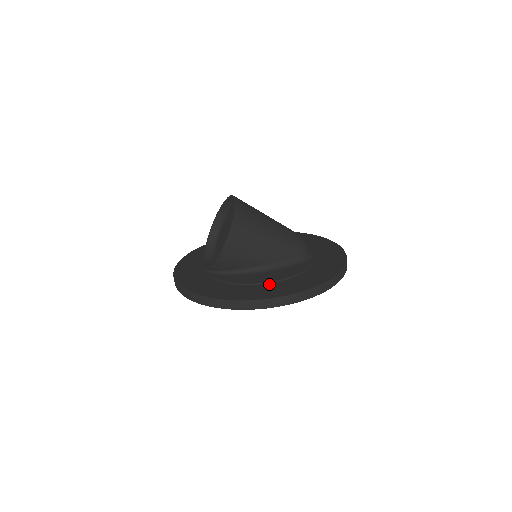
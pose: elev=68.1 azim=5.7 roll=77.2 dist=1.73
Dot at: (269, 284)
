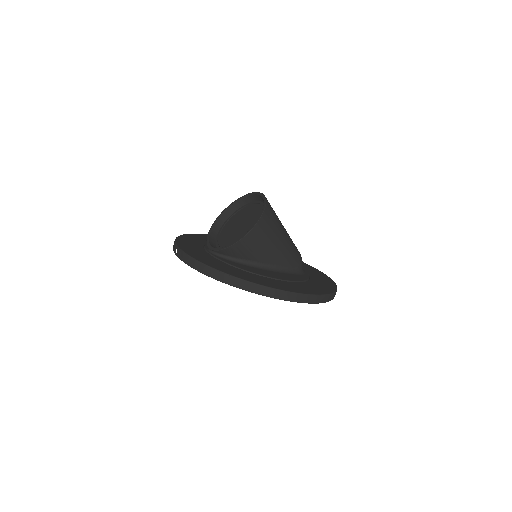
Dot at: (279, 280)
